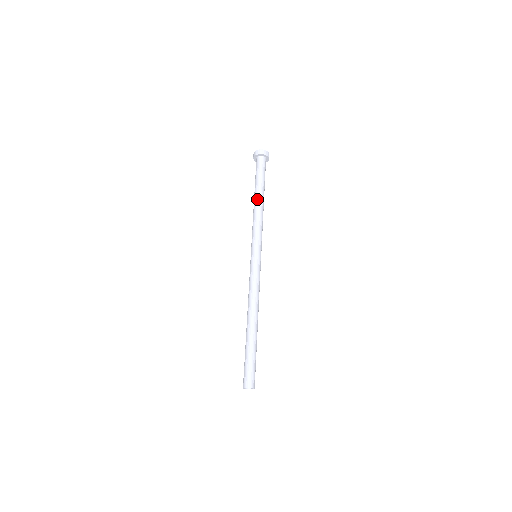
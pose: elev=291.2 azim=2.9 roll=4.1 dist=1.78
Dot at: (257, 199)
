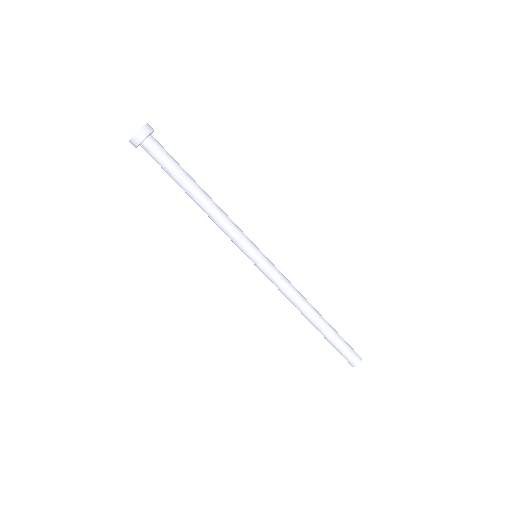
Dot at: (197, 200)
